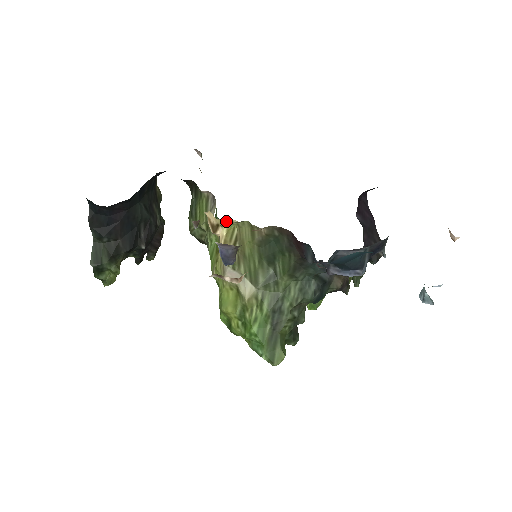
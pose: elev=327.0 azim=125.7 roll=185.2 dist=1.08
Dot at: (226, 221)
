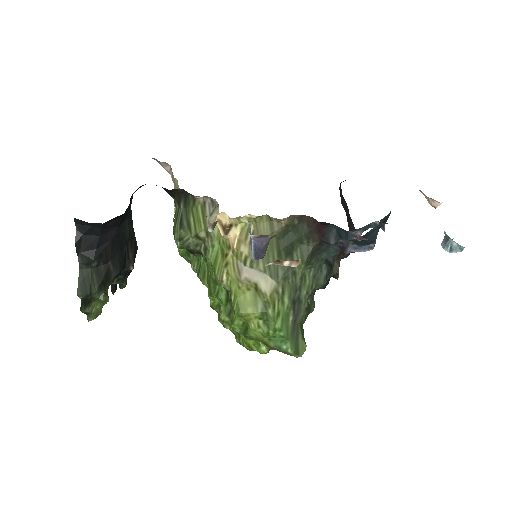
Dot at: (243, 219)
